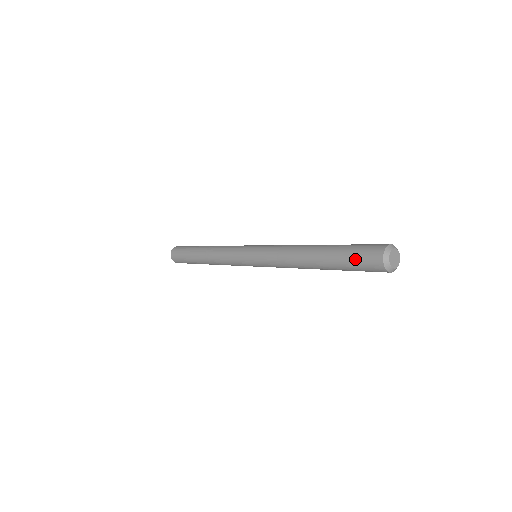
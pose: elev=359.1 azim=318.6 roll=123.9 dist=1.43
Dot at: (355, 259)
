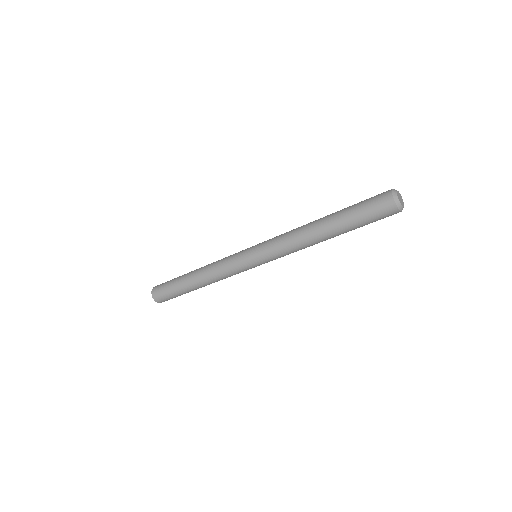
Dot at: (367, 211)
